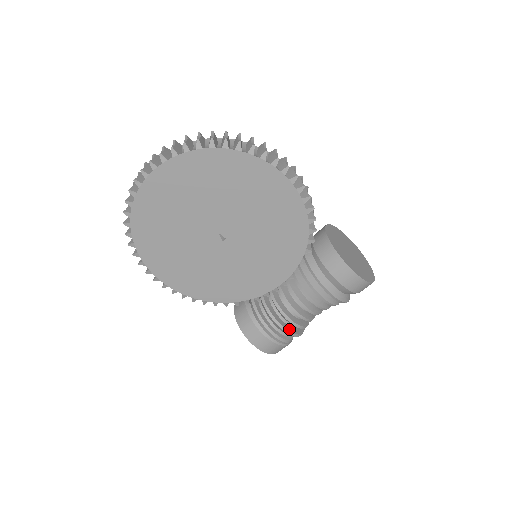
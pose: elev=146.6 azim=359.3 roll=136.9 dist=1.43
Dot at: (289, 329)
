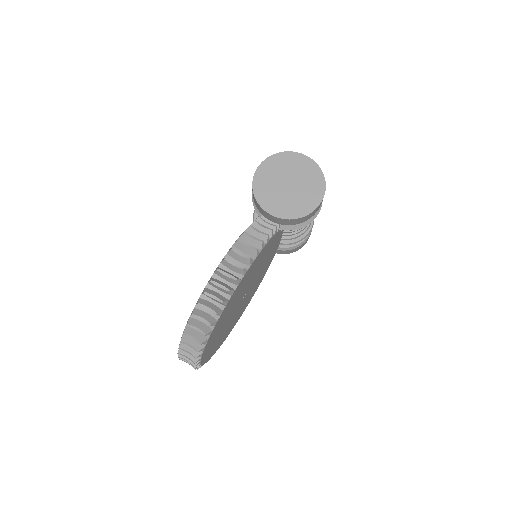
Dot at: occluded
